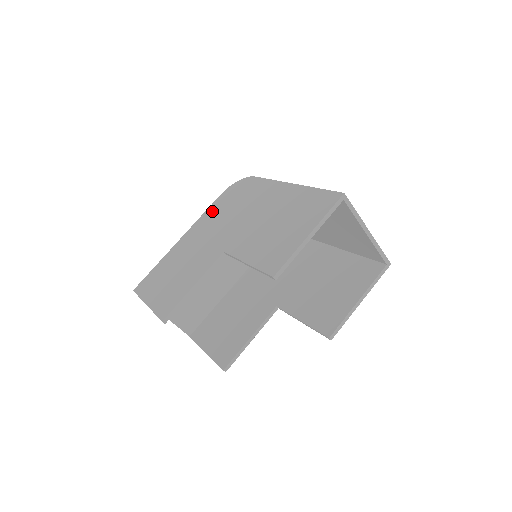
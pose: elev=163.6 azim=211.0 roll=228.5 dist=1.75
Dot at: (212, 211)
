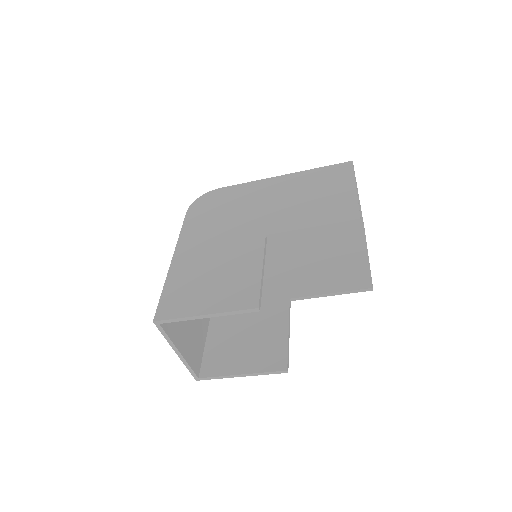
Dot at: (194, 224)
